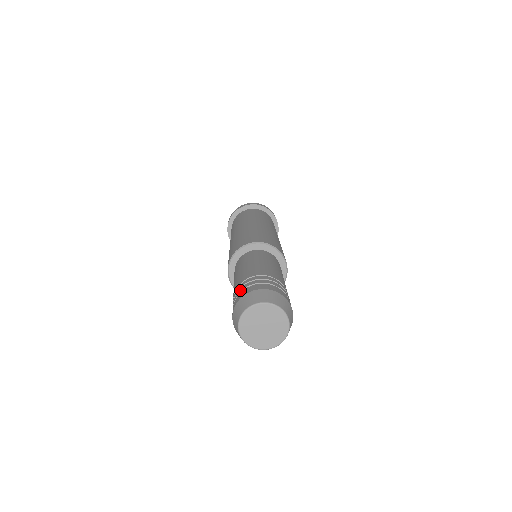
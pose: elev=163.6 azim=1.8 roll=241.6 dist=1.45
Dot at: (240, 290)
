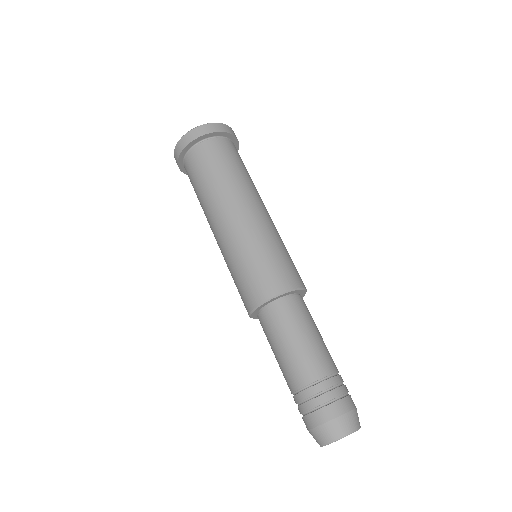
Dot at: (304, 409)
